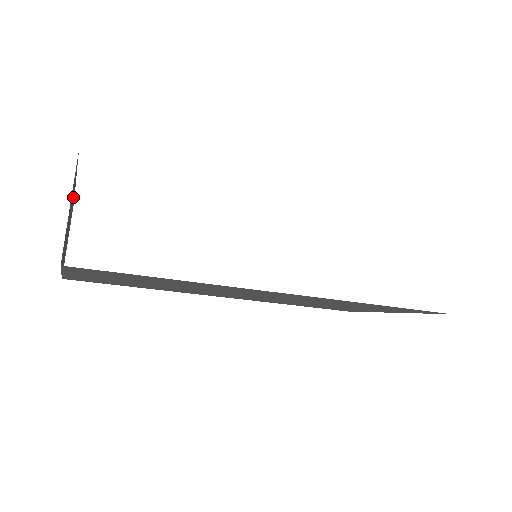
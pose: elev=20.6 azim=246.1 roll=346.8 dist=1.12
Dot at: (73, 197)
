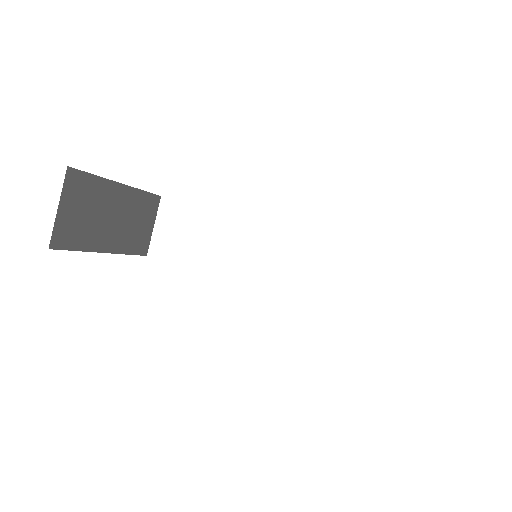
Dot at: (120, 195)
